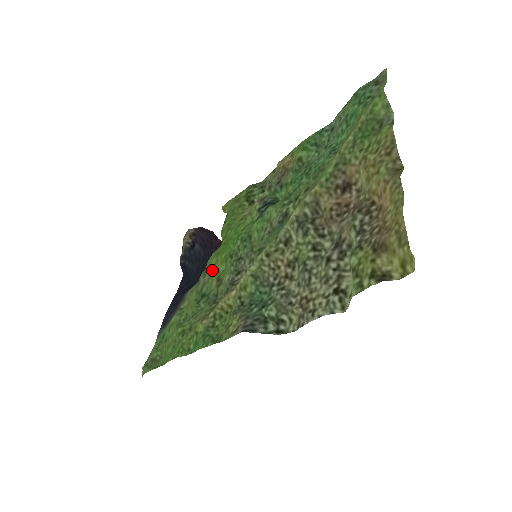
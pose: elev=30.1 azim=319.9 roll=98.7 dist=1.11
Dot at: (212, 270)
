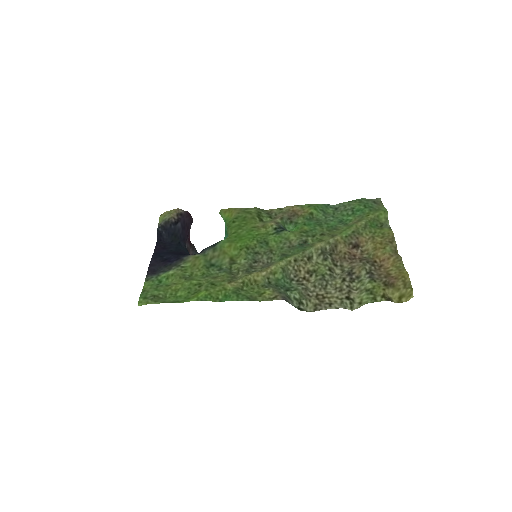
Dot at: (225, 250)
